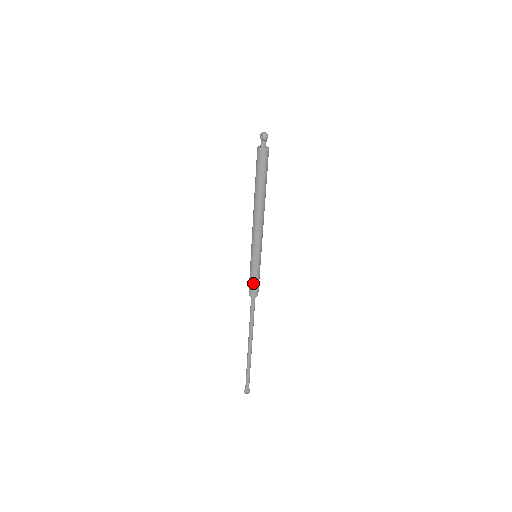
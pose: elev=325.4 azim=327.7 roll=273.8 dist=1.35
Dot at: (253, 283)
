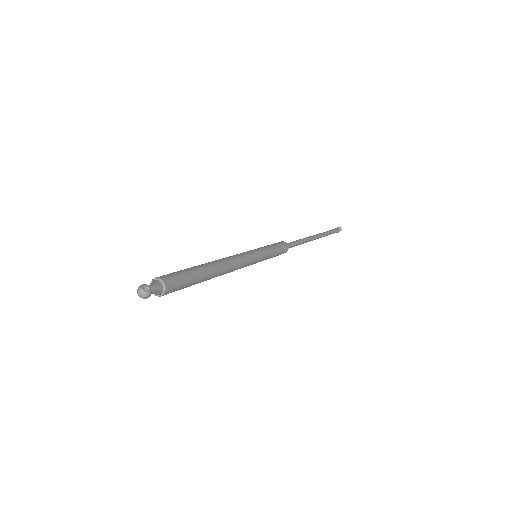
Dot at: occluded
